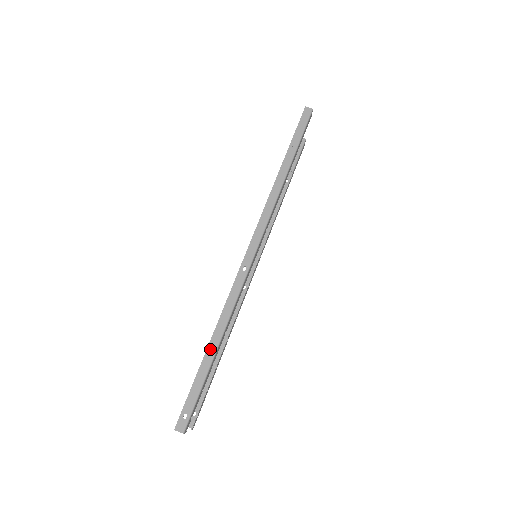
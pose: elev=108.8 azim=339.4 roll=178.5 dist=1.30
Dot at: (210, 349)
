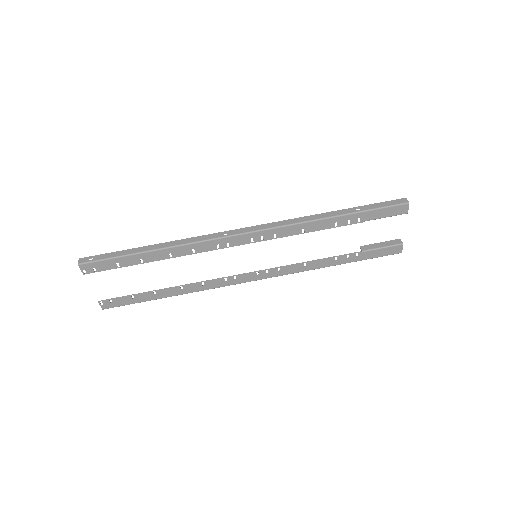
Dot at: (149, 247)
